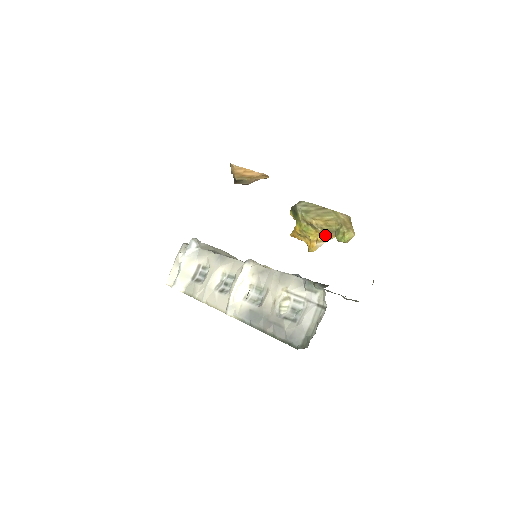
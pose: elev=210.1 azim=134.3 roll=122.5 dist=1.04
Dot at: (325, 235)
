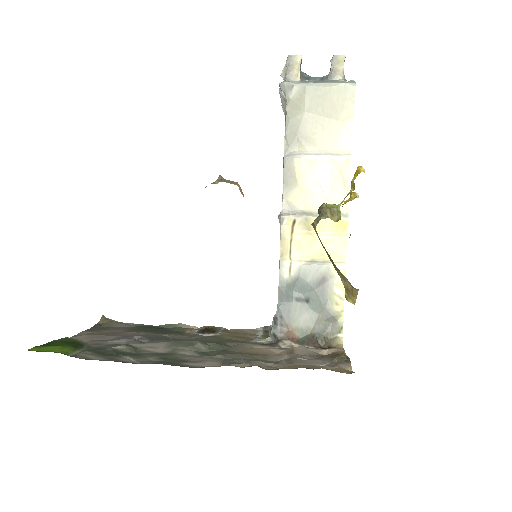
Dot at: occluded
